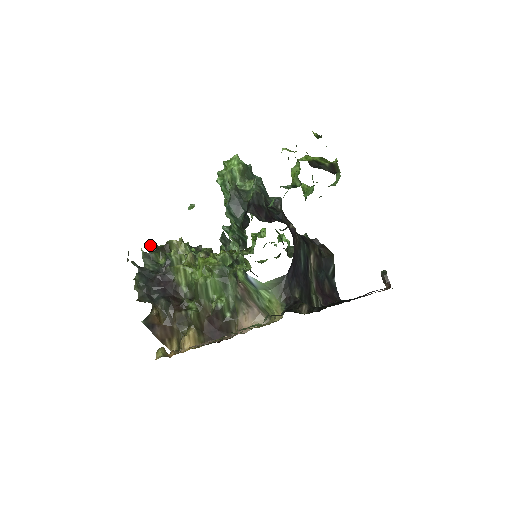
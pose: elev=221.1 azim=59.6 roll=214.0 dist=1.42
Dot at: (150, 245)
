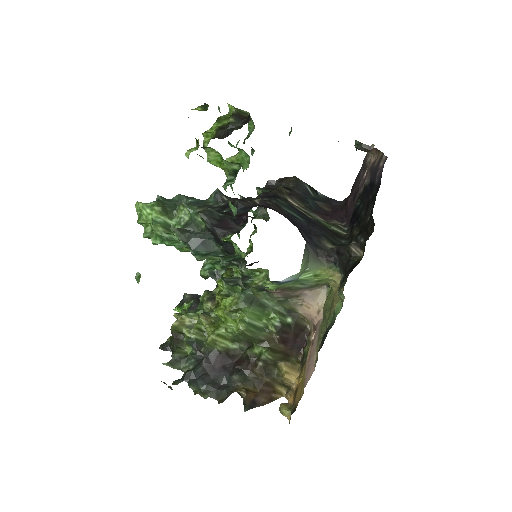
Dot at: occluded
